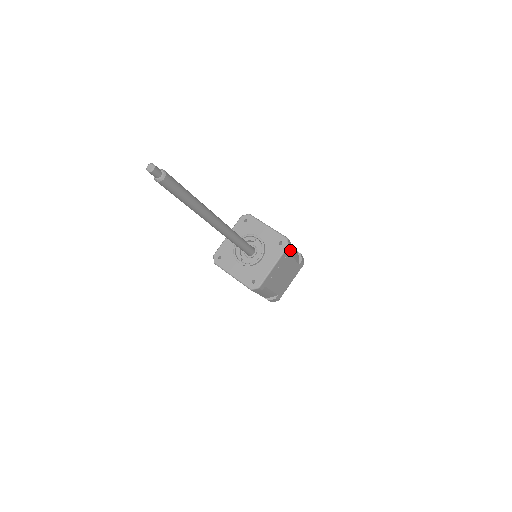
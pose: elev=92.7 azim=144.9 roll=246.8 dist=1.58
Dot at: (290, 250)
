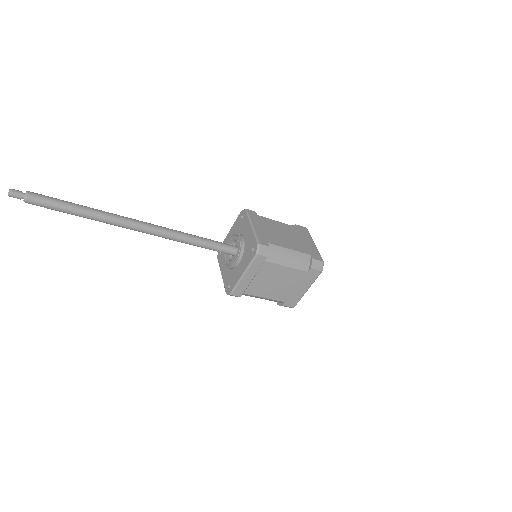
Dot at: (273, 257)
